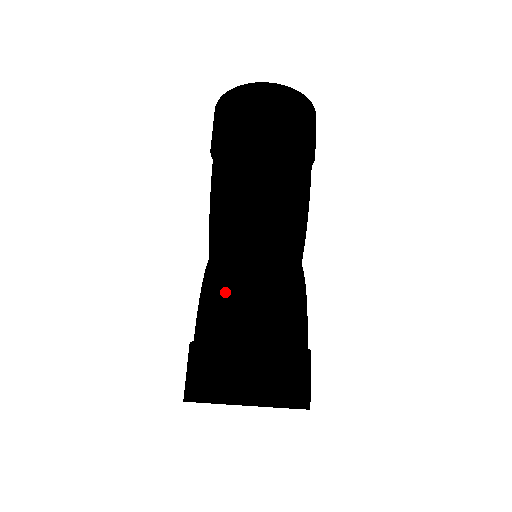
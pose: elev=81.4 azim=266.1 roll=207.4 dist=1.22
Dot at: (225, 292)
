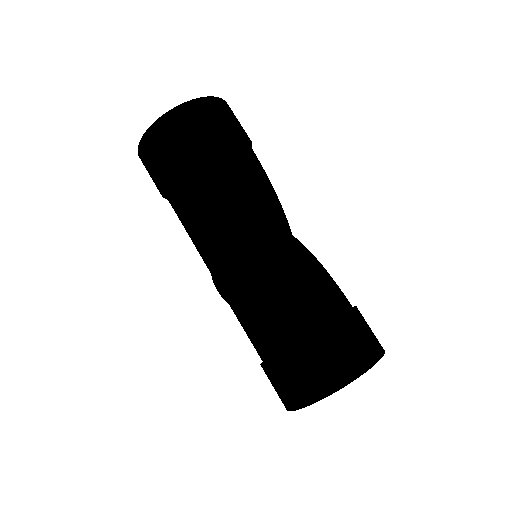
Dot at: (266, 309)
